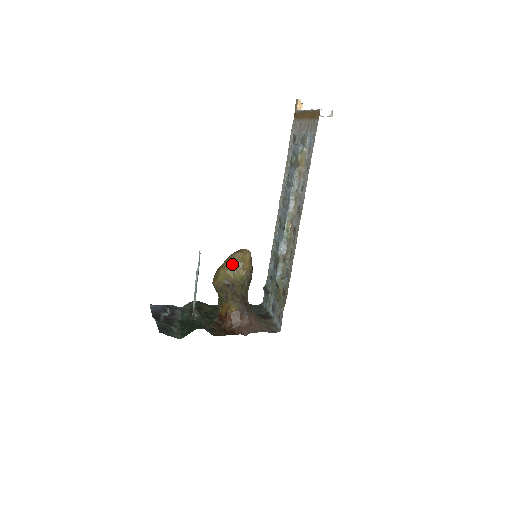
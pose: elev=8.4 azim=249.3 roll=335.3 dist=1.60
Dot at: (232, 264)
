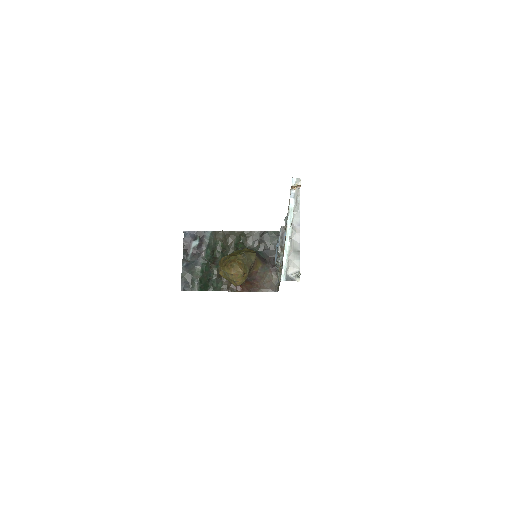
Dot at: (227, 277)
